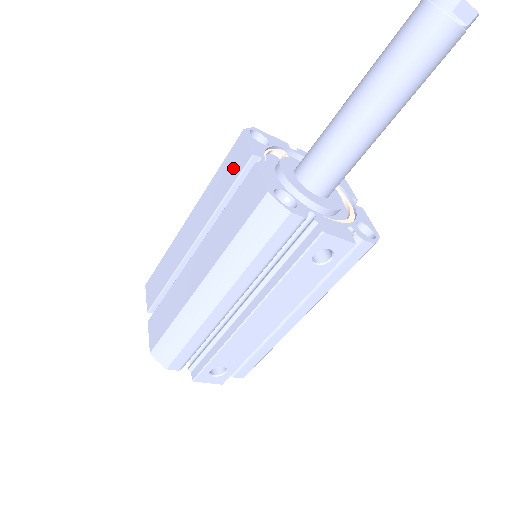
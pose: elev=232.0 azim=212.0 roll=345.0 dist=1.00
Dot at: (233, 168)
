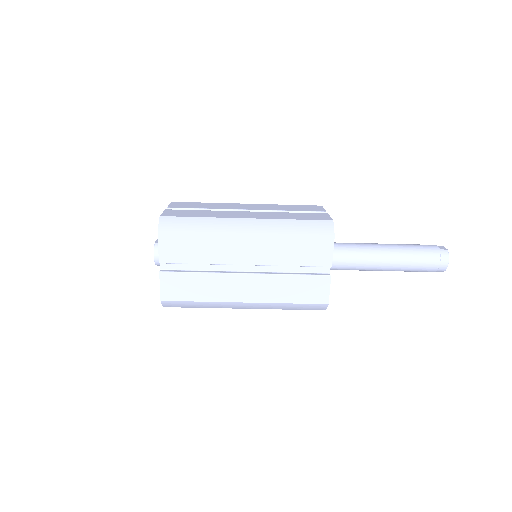
Dot at: (312, 255)
